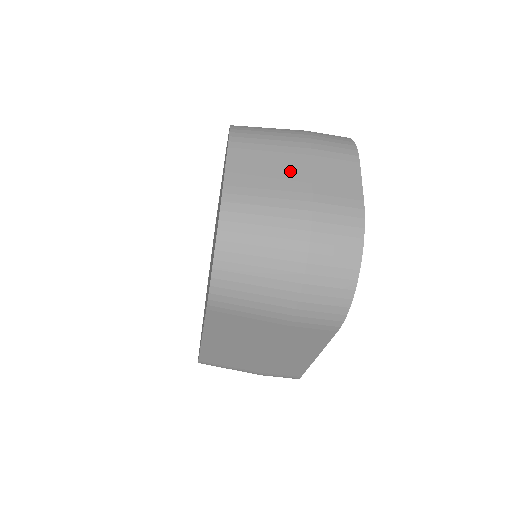
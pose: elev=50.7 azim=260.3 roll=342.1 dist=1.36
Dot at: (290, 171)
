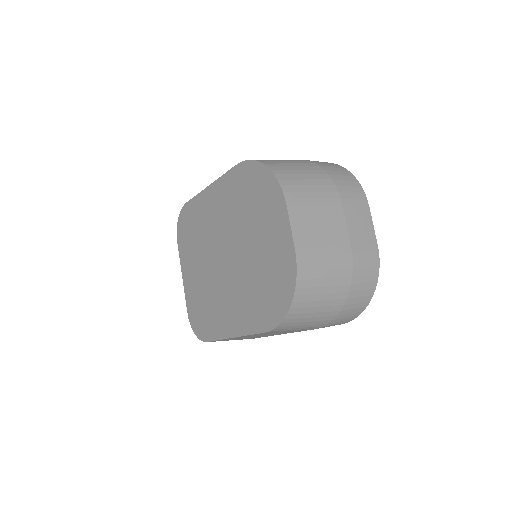
Dot at: (333, 225)
